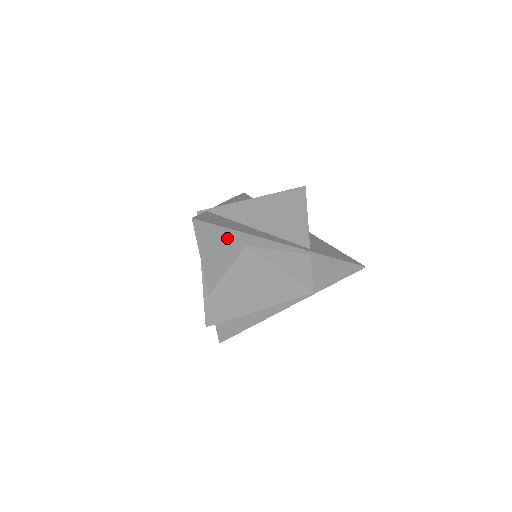
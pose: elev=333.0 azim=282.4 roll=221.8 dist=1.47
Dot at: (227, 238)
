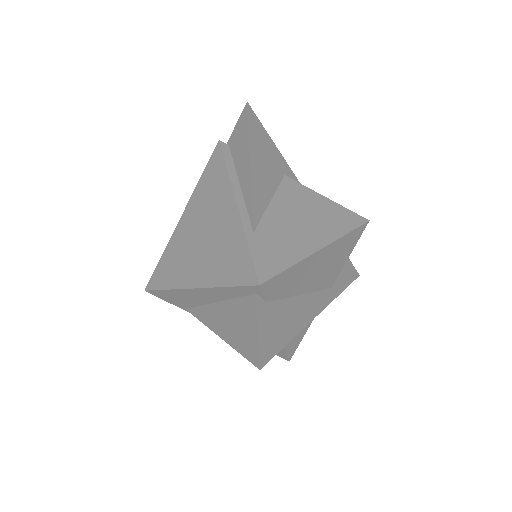
Dot at: (271, 152)
